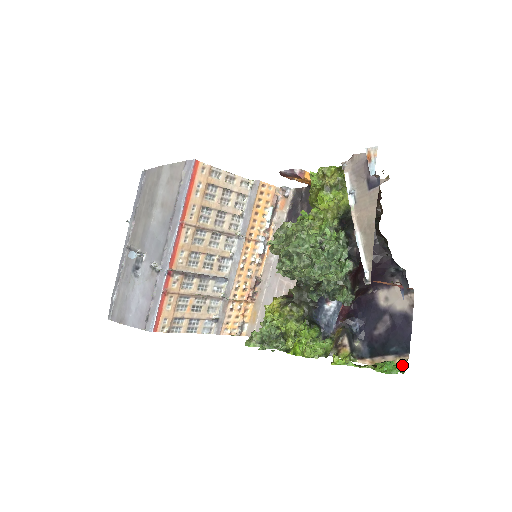
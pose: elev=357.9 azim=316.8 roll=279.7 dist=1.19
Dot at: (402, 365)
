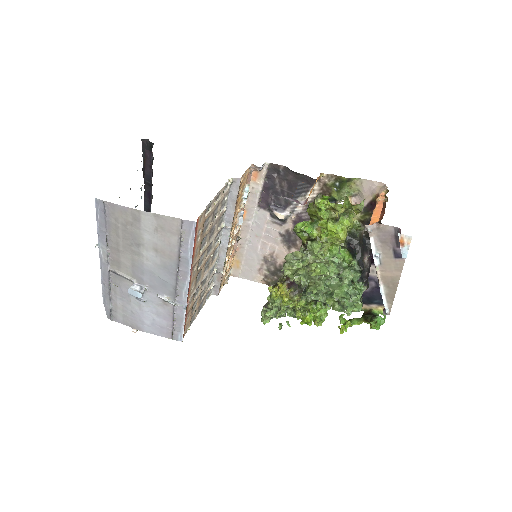
Dot at: occluded
